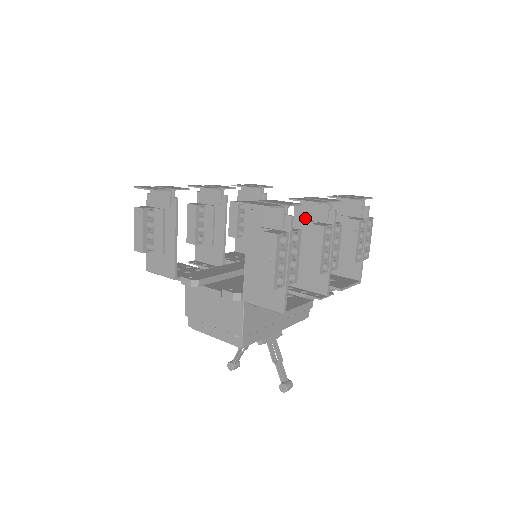
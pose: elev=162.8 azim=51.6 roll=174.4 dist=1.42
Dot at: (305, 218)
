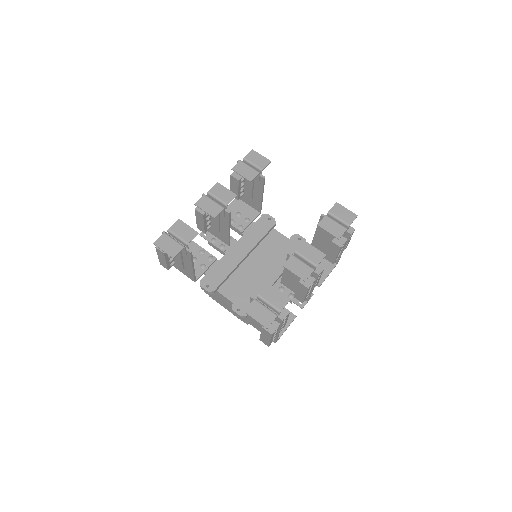
Dot at: occluded
